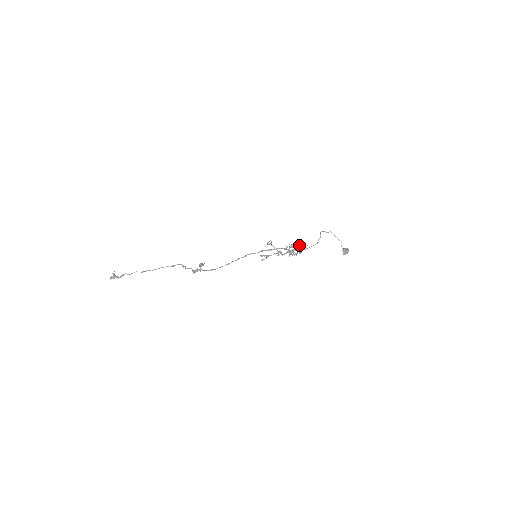
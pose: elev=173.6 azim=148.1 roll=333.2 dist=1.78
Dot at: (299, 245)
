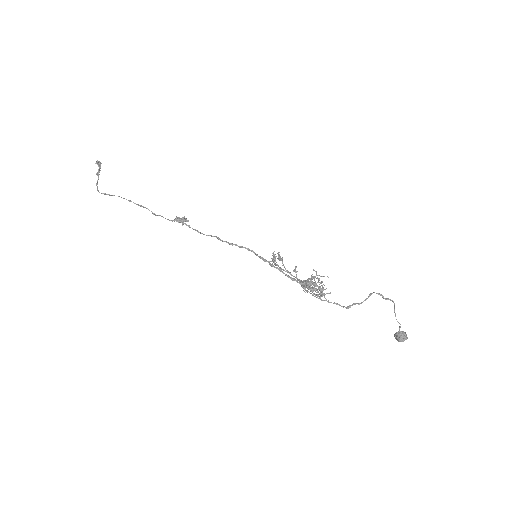
Dot at: occluded
